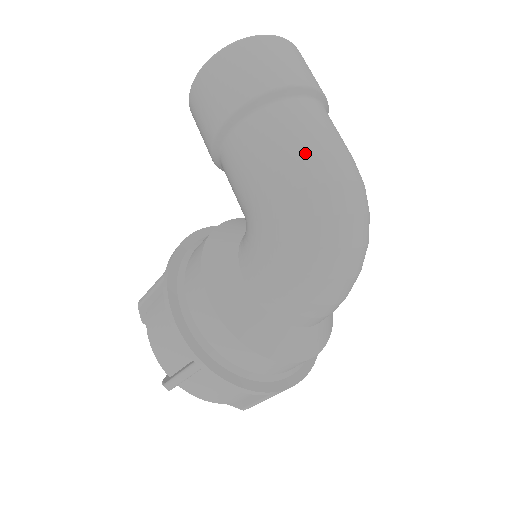
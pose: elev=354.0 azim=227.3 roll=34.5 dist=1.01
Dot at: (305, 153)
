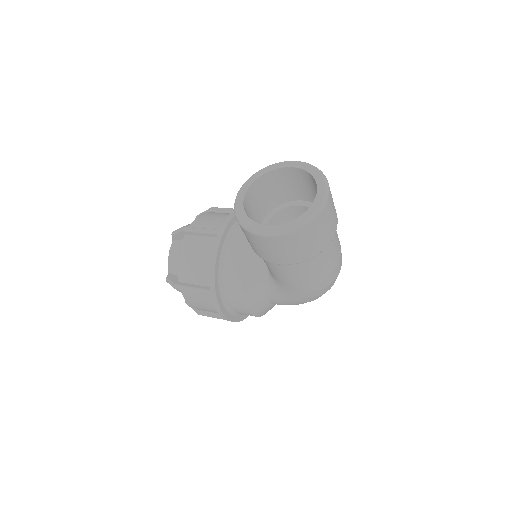
Dot at: (327, 276)
